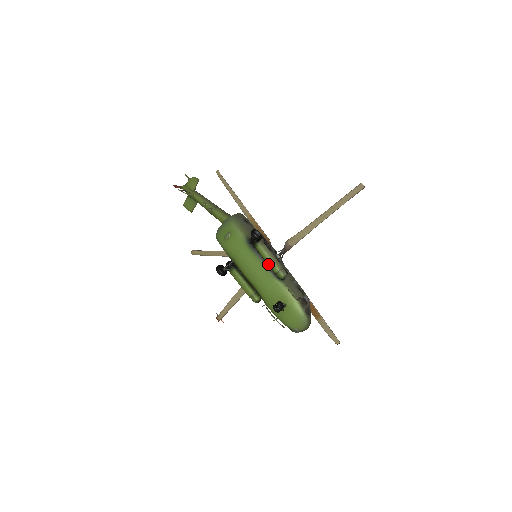
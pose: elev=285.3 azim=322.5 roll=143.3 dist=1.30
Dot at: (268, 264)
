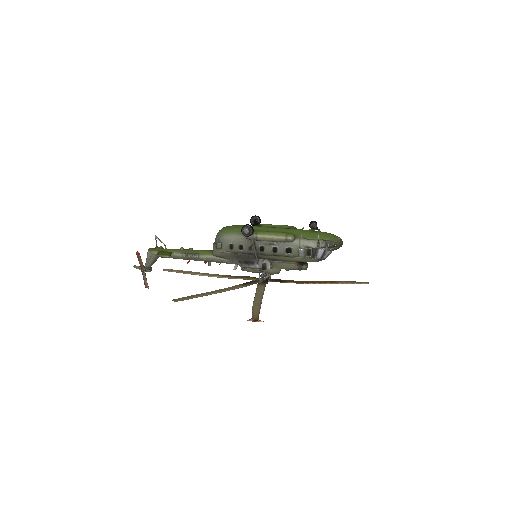
Dot at: (279, 226)
